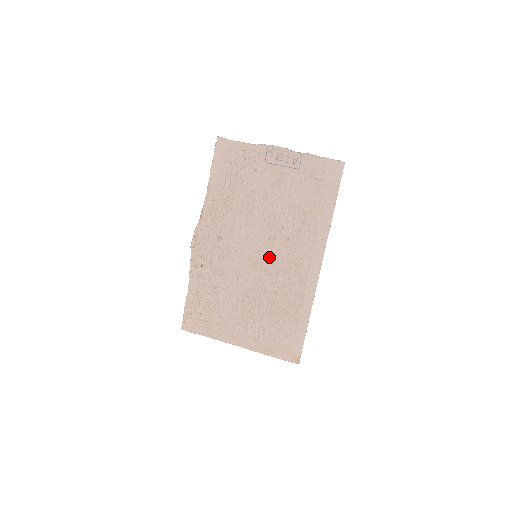
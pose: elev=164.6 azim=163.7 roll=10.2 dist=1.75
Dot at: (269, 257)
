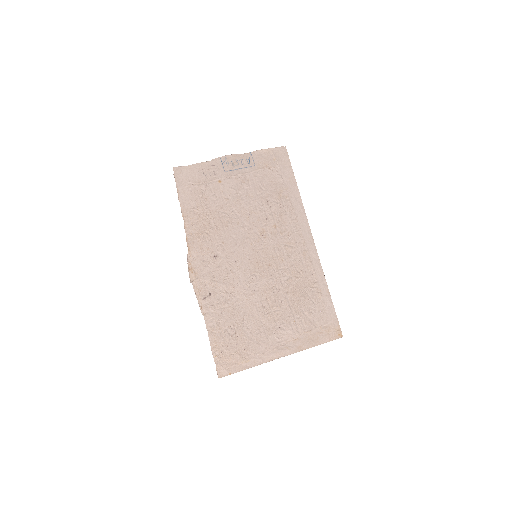
Dot at: (267, 251)
